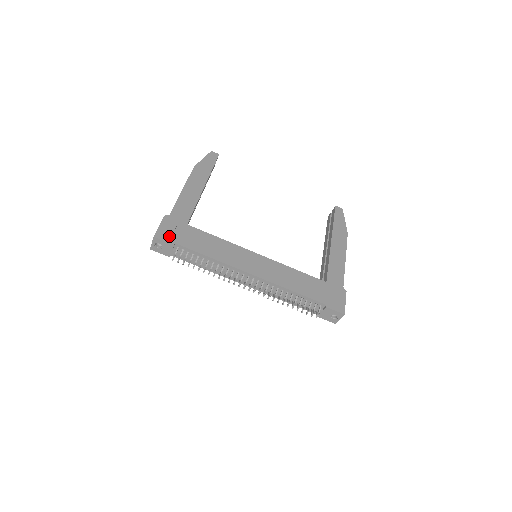
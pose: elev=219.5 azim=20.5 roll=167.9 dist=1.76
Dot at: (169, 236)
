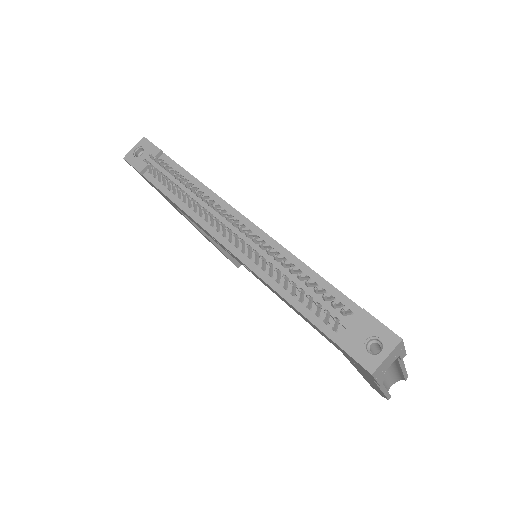
Dot at: occluded
